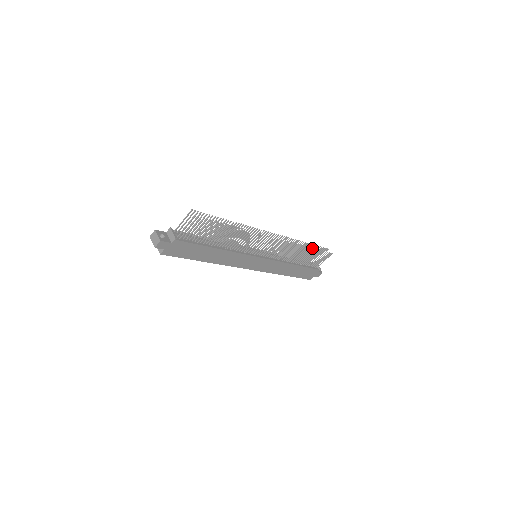
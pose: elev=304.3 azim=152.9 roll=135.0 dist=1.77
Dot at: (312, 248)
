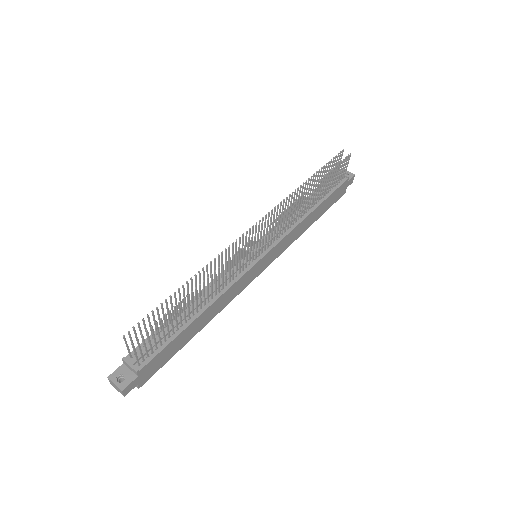
Dot at: (320, 173)
